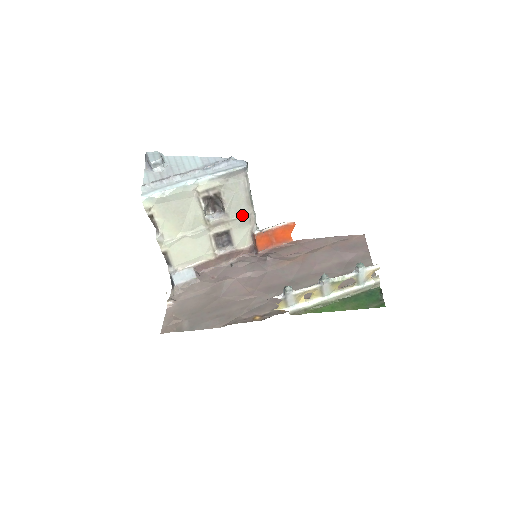
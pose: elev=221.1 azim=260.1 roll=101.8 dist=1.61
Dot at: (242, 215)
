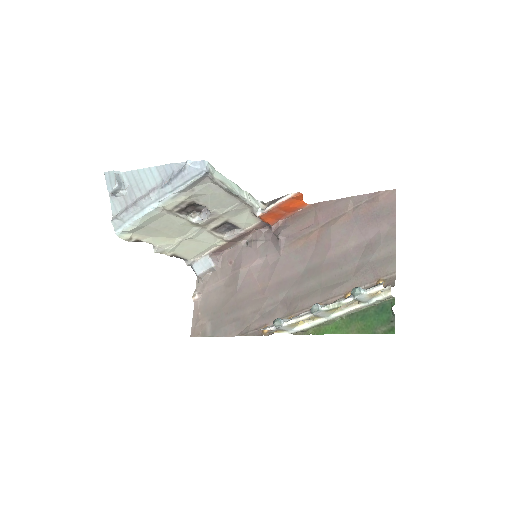
Dot at: (233, 206)
